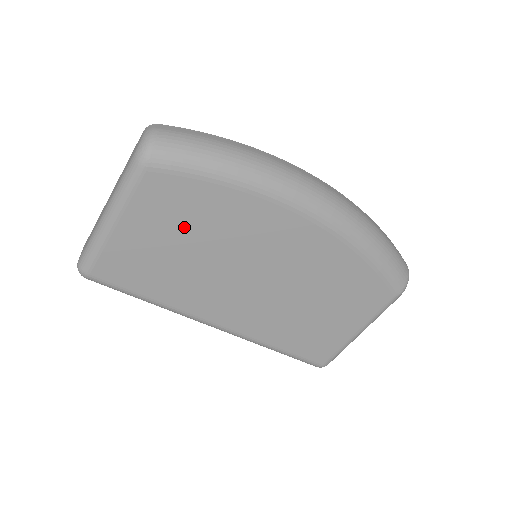
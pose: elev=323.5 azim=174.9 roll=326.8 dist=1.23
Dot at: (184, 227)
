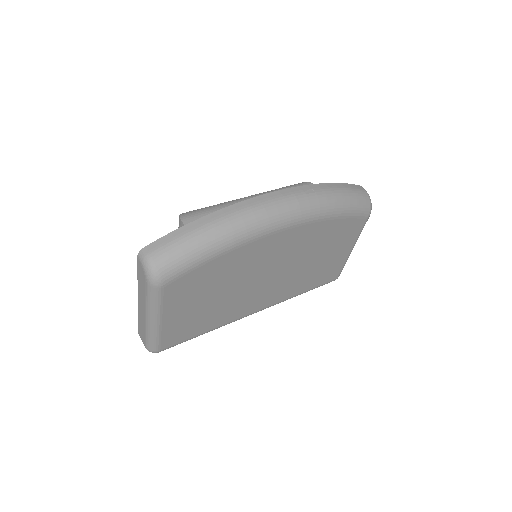
Dot at: (206, 291)
